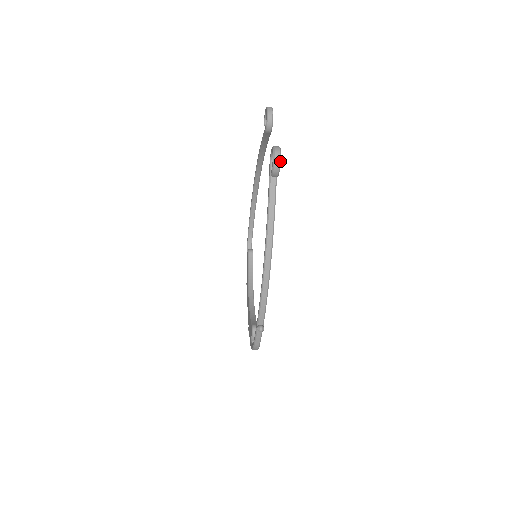
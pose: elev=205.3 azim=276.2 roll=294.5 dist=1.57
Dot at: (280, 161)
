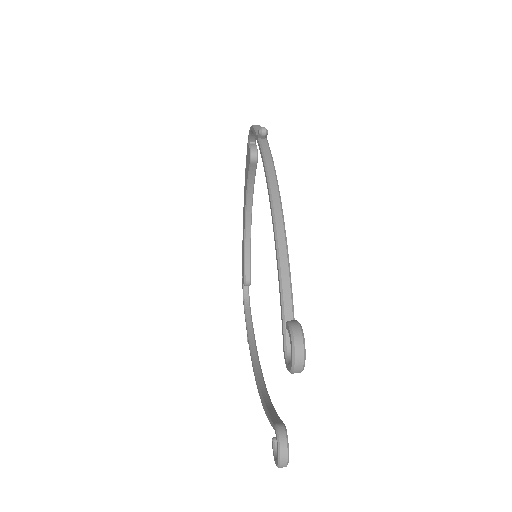
Dot at: occluded
